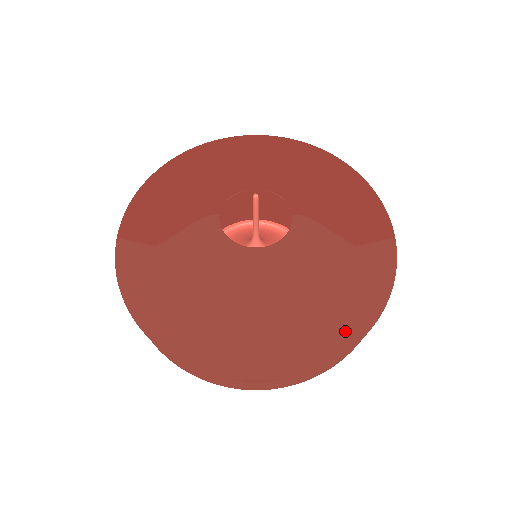
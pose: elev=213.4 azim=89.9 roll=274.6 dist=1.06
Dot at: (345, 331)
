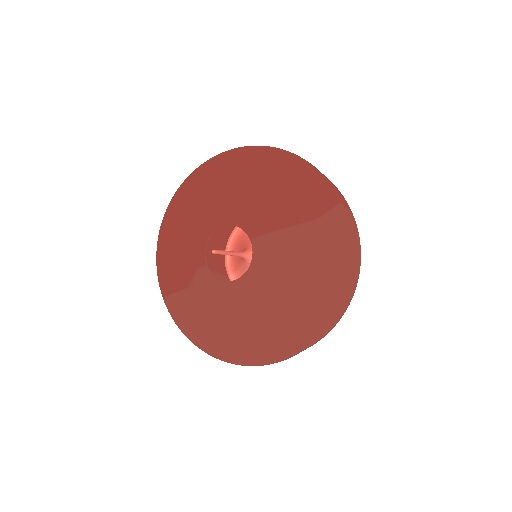
Dot at: (330, 299)
